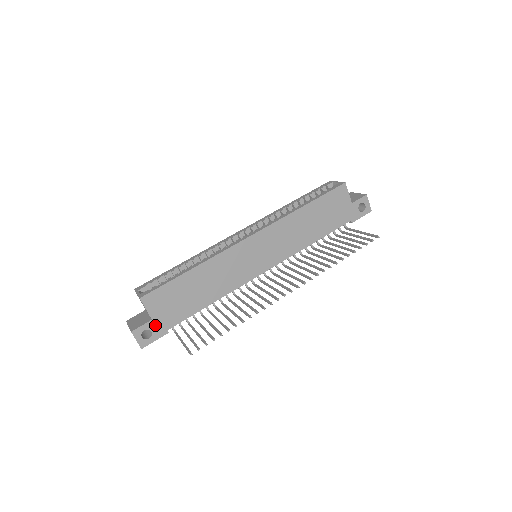
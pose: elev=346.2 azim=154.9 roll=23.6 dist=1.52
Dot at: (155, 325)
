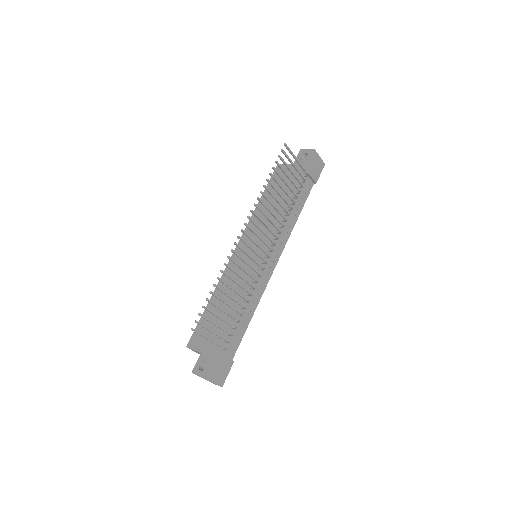
Dot at: (205, 355)
